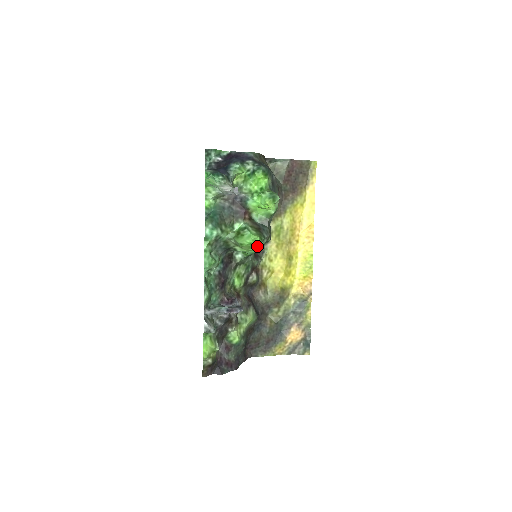
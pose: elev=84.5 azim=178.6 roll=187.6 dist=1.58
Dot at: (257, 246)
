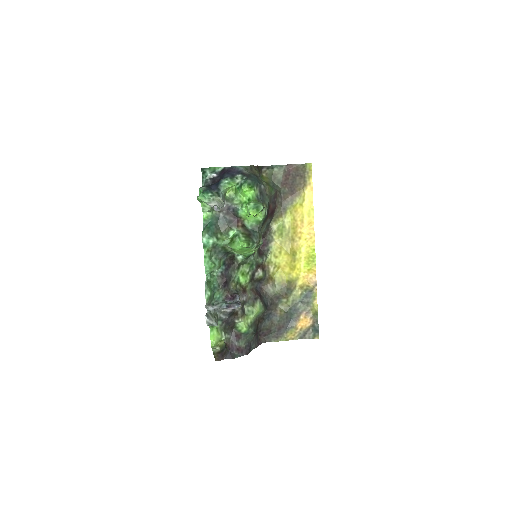
Dot at: (249, 250)
